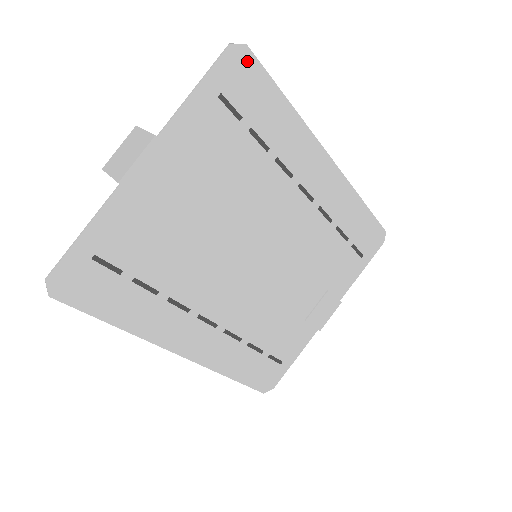
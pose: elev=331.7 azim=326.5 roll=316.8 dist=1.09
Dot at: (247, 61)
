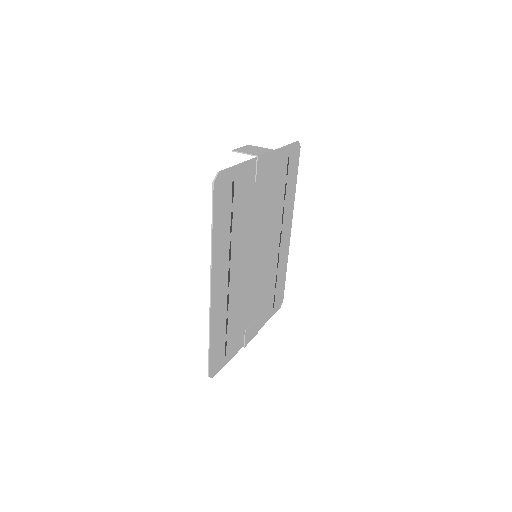
Dot at: (298, 153)
